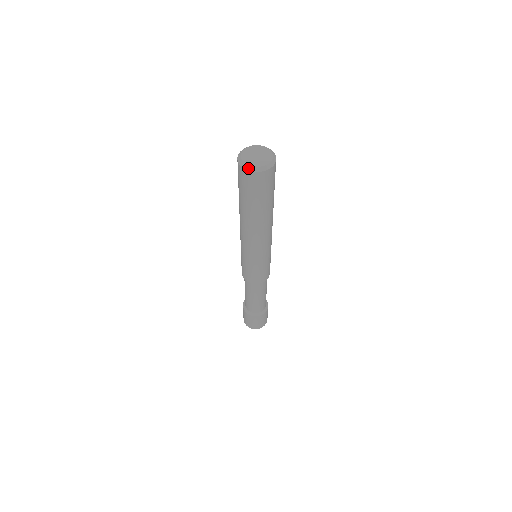
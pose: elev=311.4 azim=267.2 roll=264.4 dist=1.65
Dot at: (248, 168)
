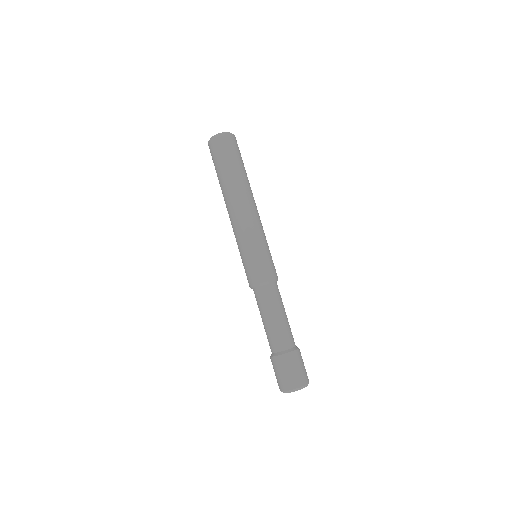
Dot at: (222, 133)
